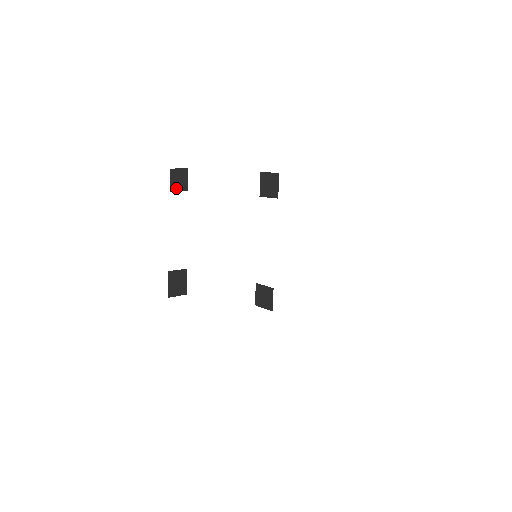
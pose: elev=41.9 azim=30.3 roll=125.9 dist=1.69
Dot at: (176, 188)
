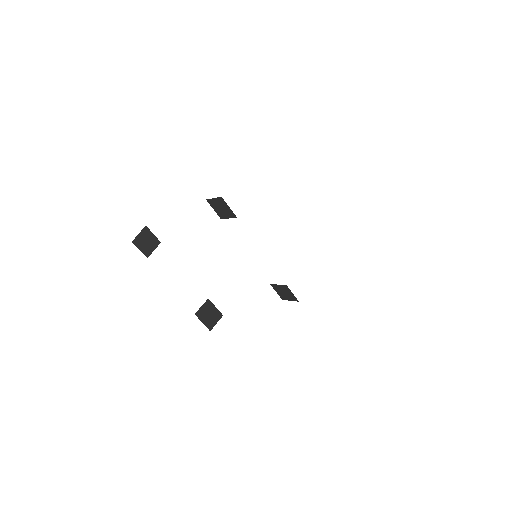
Dot at: (149, 250)
